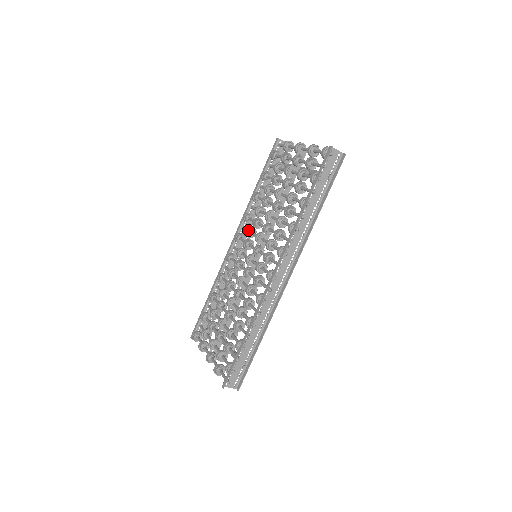
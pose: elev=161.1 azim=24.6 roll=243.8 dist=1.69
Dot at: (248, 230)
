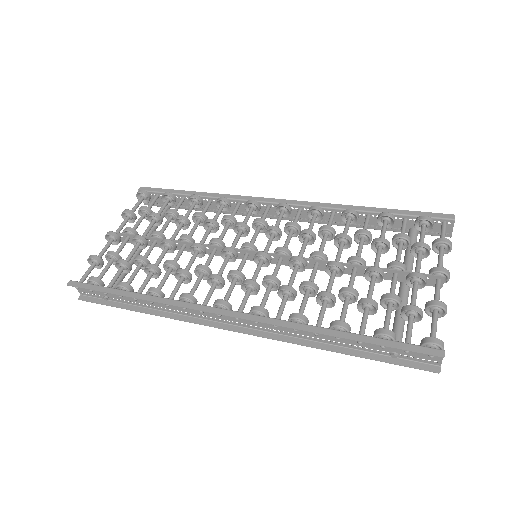
Dot at: (293, 226)
